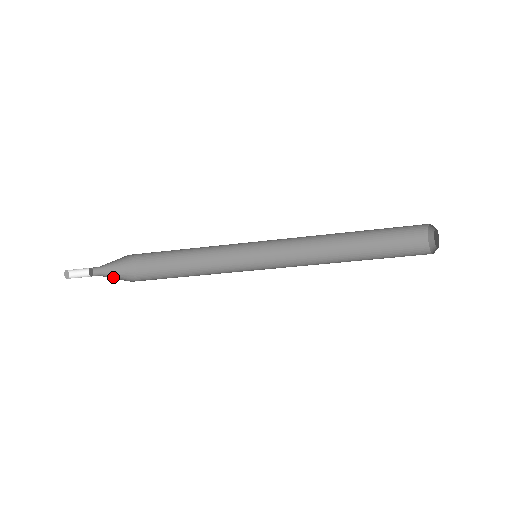
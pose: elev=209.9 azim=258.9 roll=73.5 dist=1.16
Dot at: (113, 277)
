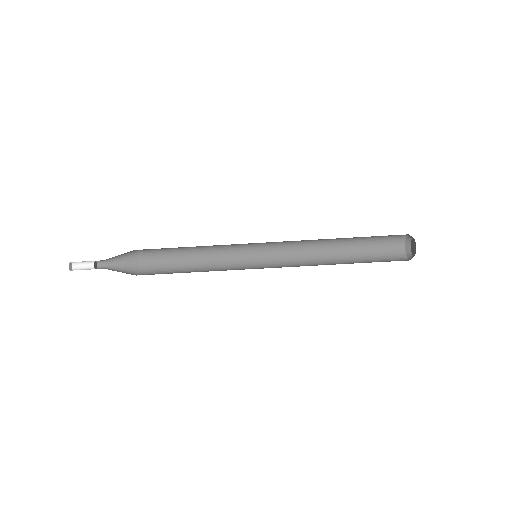
Dot at: (117, 271)
